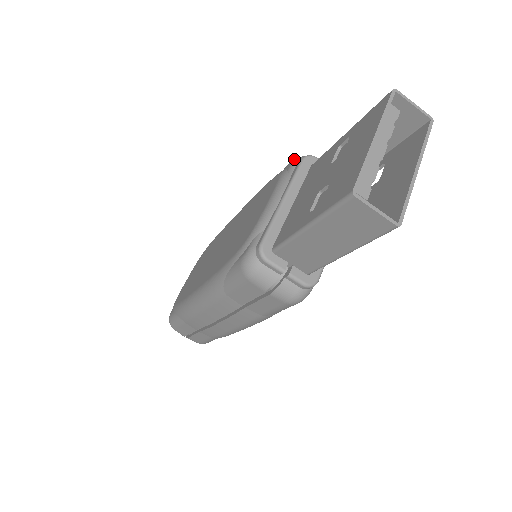
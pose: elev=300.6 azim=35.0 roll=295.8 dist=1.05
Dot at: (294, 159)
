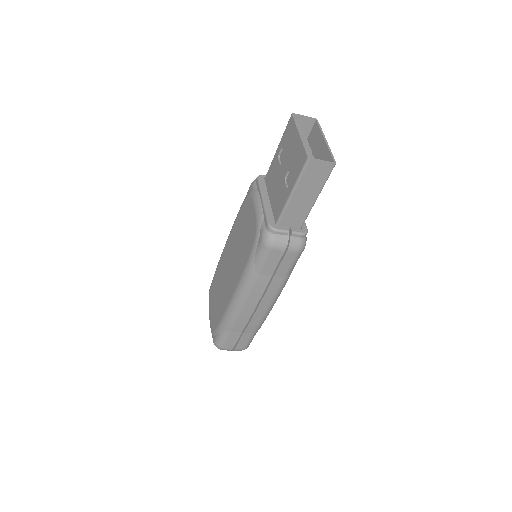
Dot at: (251, 183)
